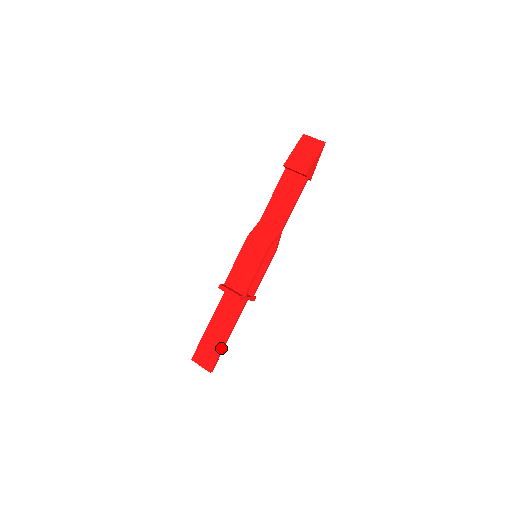
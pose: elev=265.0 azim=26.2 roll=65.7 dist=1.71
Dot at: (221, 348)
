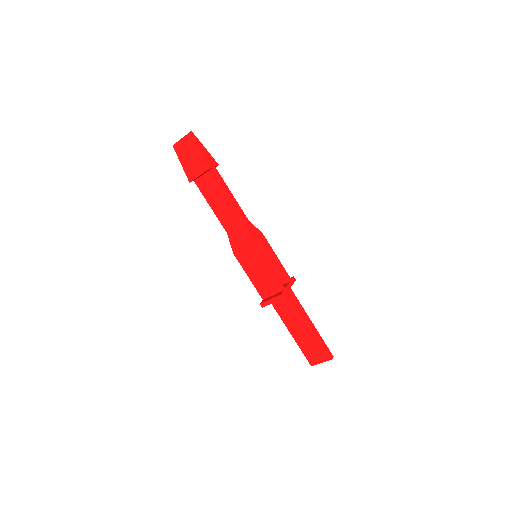
Dot at: (317, 337)
